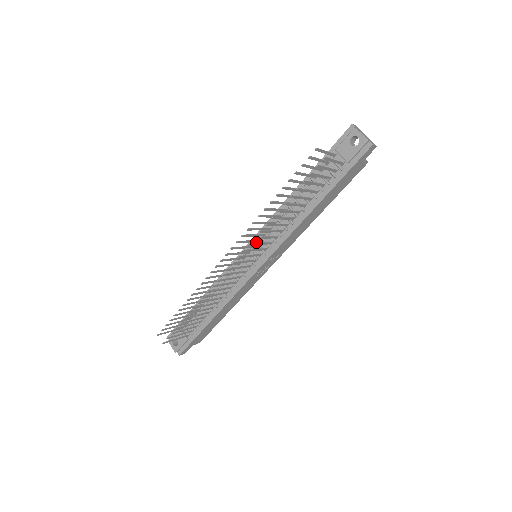
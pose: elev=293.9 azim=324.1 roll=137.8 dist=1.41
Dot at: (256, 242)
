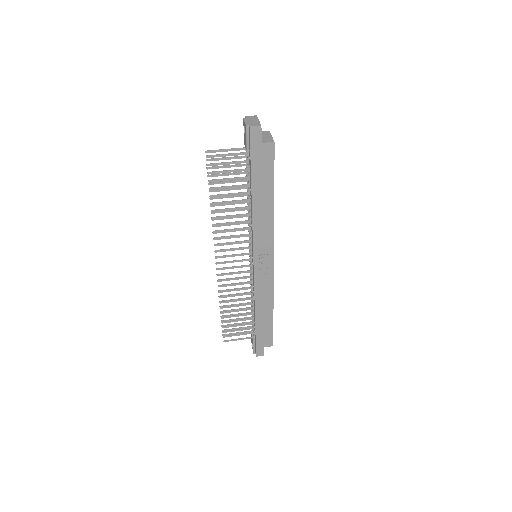
Dot at: (249, 243)
